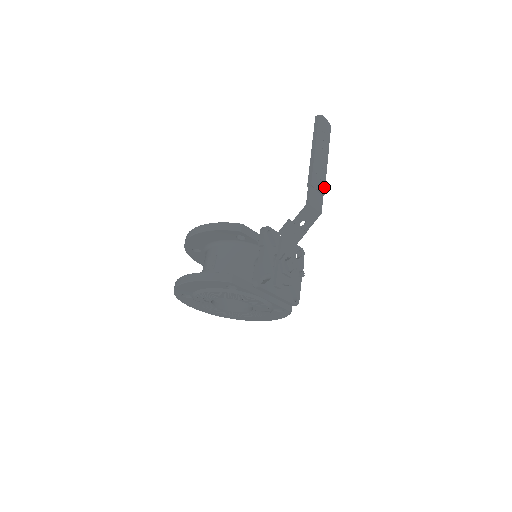
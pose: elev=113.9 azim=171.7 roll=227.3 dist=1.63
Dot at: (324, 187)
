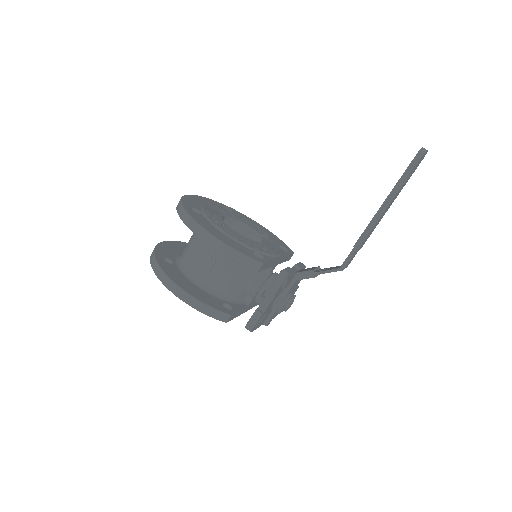
Dot at: occluded
